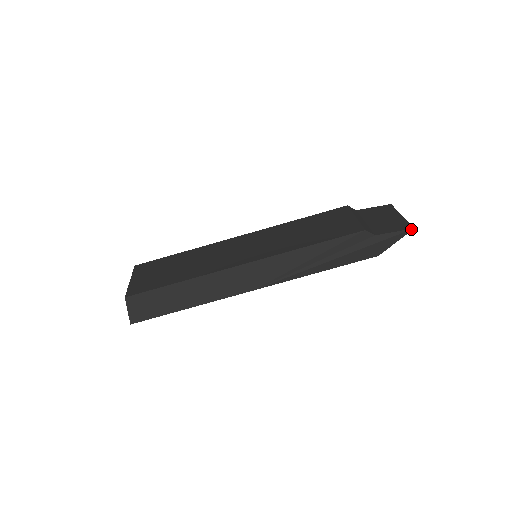
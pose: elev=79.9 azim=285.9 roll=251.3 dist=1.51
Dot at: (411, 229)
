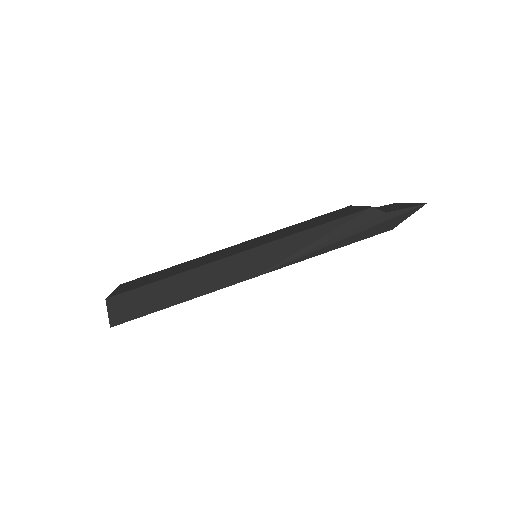
Dot at: (423, 204)
